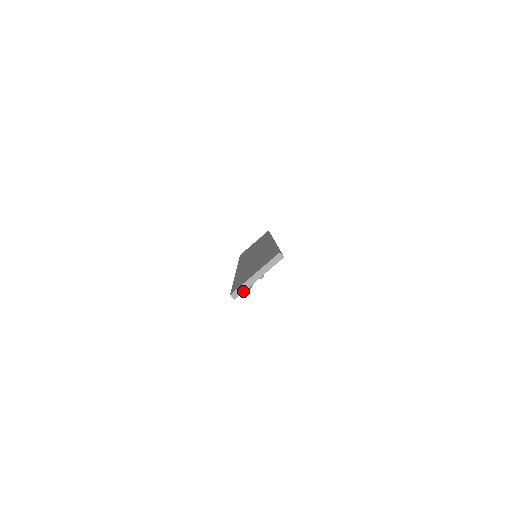
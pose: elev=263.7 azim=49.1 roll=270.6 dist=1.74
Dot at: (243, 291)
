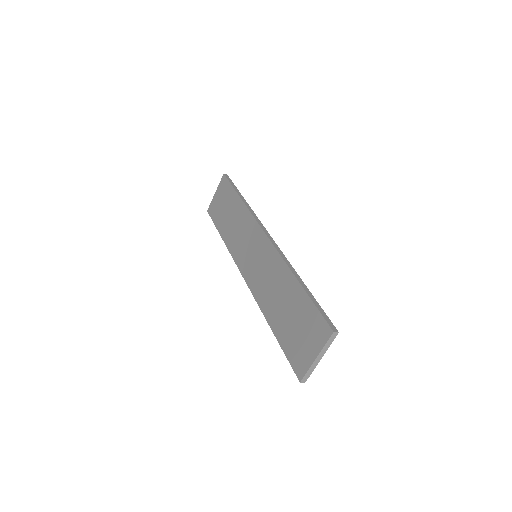
Dot at: (310, 374)
